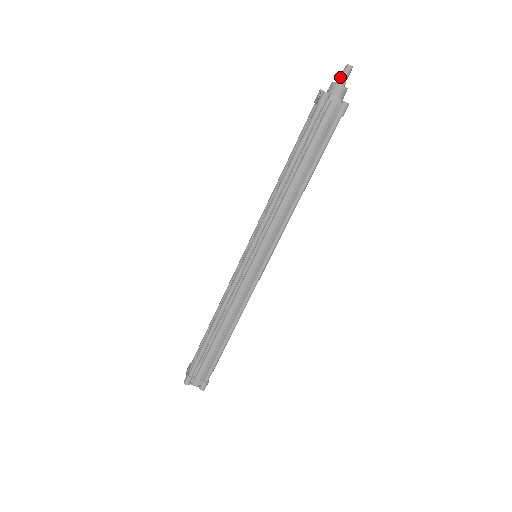
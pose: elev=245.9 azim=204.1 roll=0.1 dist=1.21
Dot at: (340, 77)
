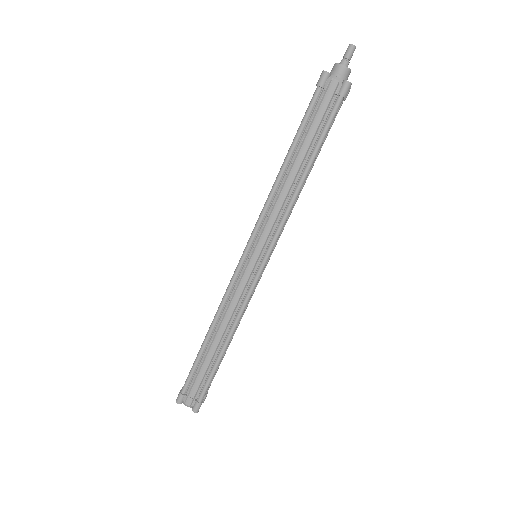
Dot at: (343, 58)
